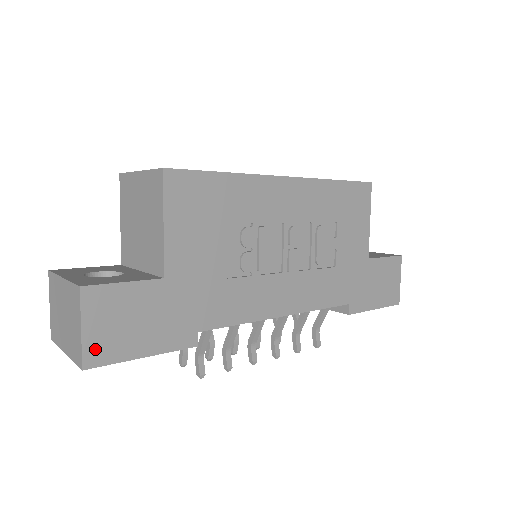
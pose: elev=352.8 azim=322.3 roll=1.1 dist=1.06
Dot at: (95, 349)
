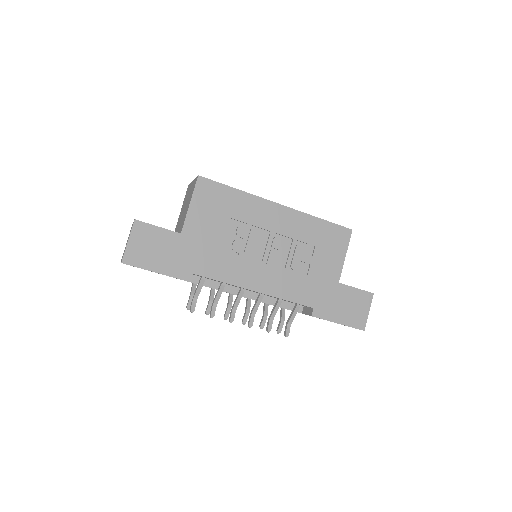
Dot at: (131, 255)
